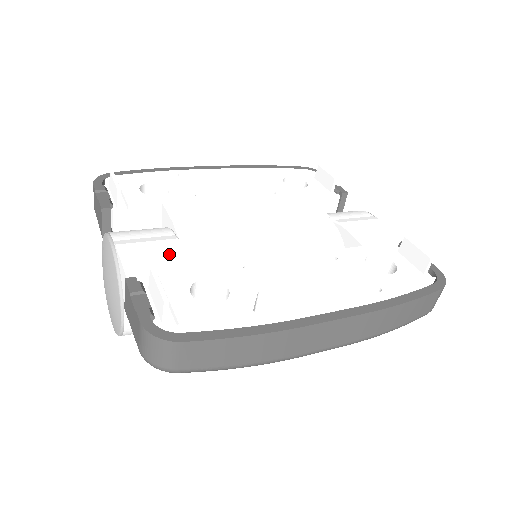
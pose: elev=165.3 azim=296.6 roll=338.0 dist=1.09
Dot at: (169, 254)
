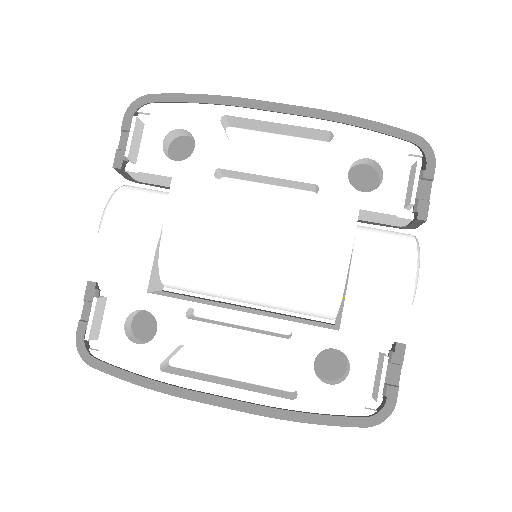
Dot at: (135, 264)
